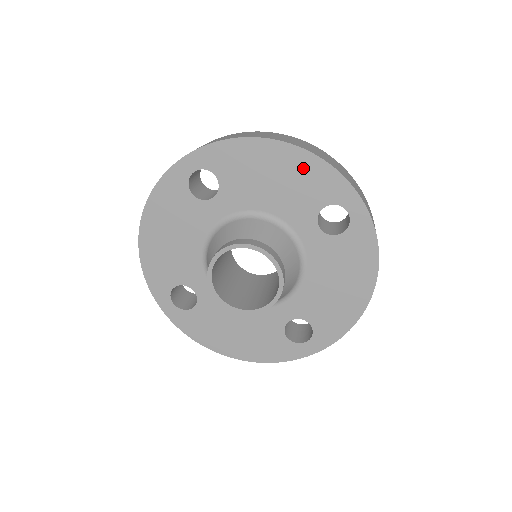
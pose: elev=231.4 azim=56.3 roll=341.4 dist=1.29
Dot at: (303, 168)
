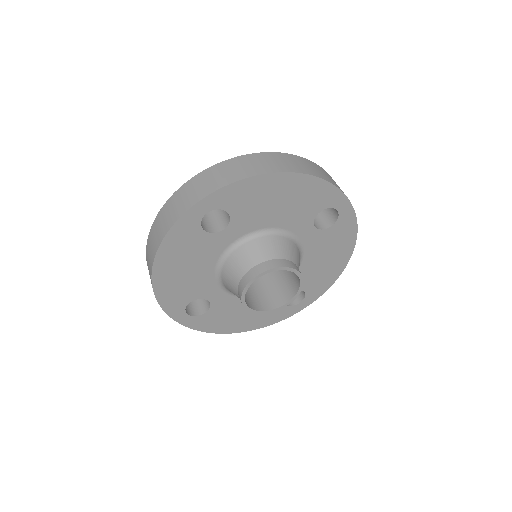
Dot at: (305, 188)
